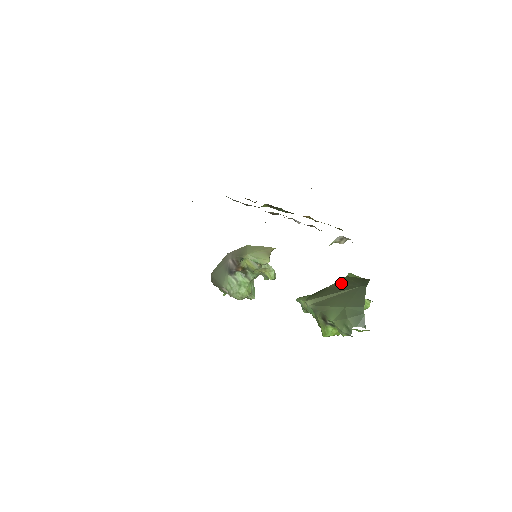
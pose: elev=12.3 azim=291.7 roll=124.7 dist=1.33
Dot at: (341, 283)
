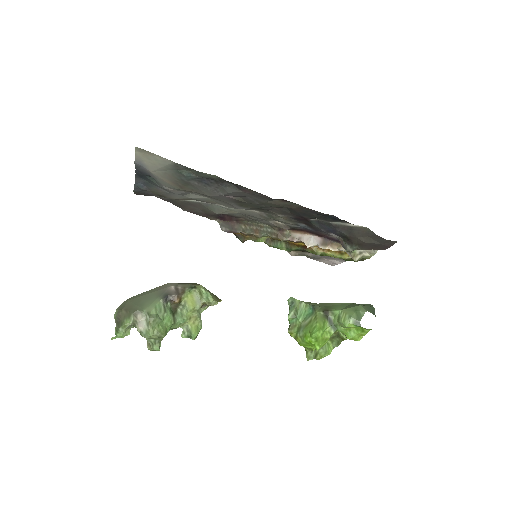
Dot at: occluded
